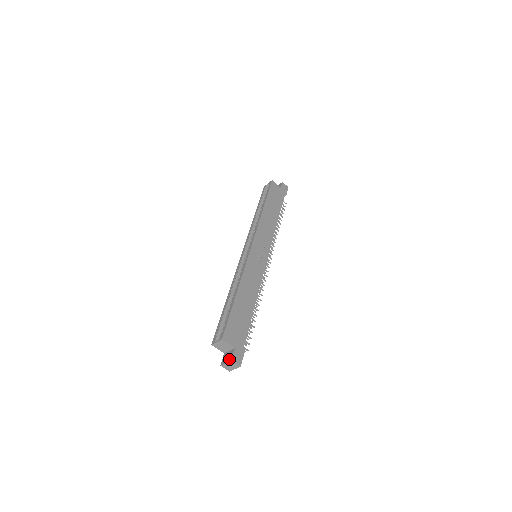
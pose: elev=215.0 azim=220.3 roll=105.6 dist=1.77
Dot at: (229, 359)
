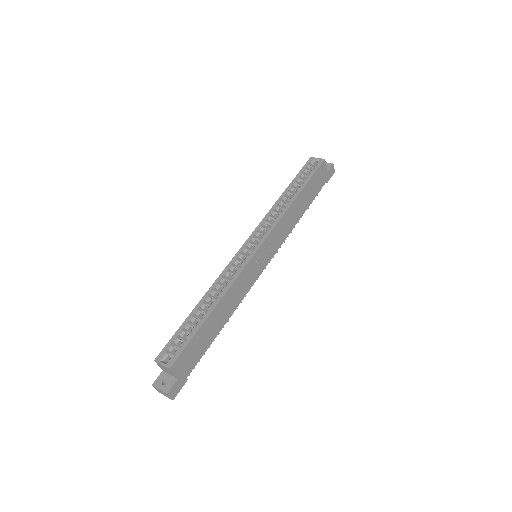
Dot at: (165, 389)
